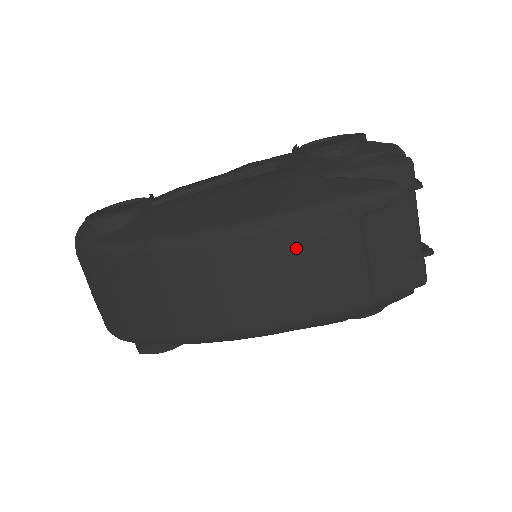
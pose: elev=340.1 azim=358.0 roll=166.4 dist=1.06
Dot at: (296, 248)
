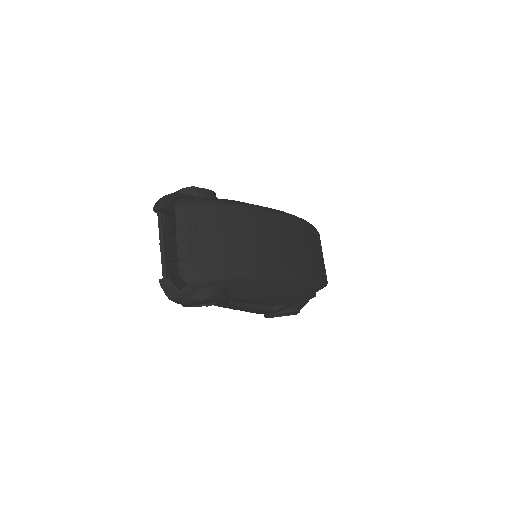
Dot at: (304, 234)
